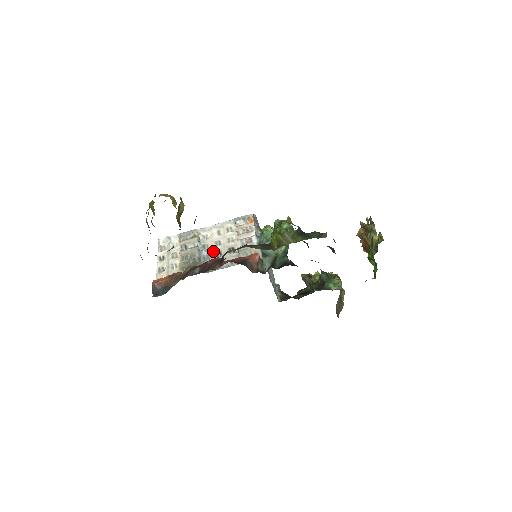
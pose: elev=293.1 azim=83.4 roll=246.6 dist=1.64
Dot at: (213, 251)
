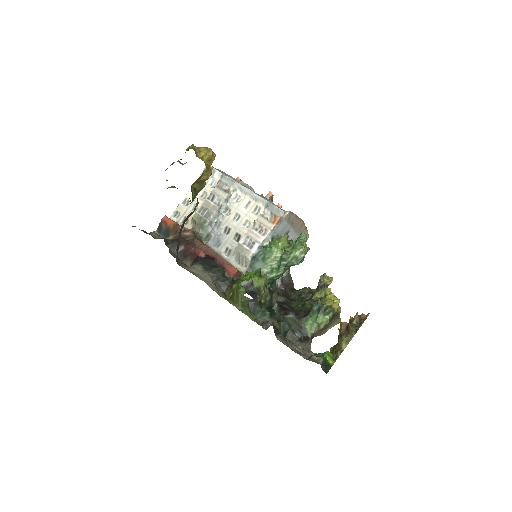
Dot at: (226, 223)
